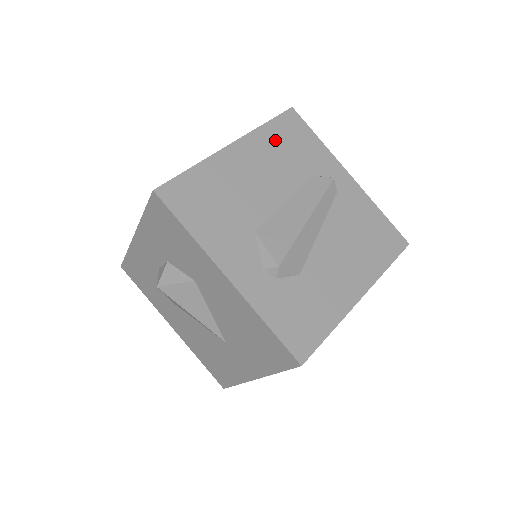
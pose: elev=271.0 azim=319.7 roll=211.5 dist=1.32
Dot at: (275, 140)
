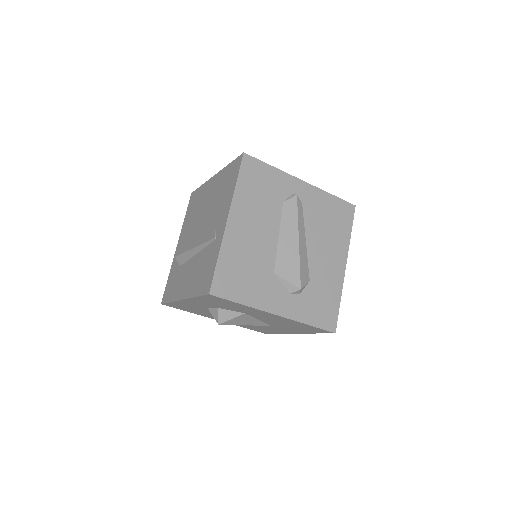
Dot at: (249, 193)
